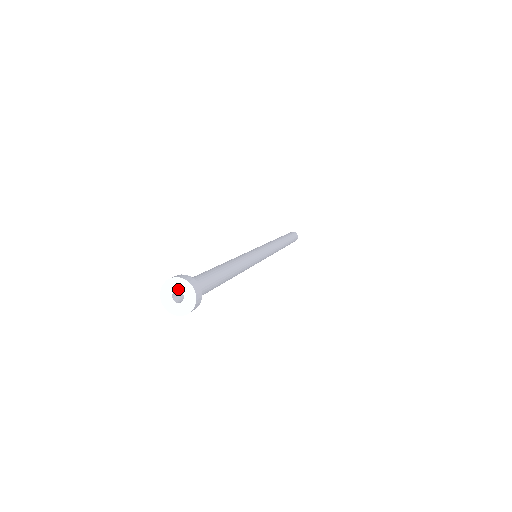
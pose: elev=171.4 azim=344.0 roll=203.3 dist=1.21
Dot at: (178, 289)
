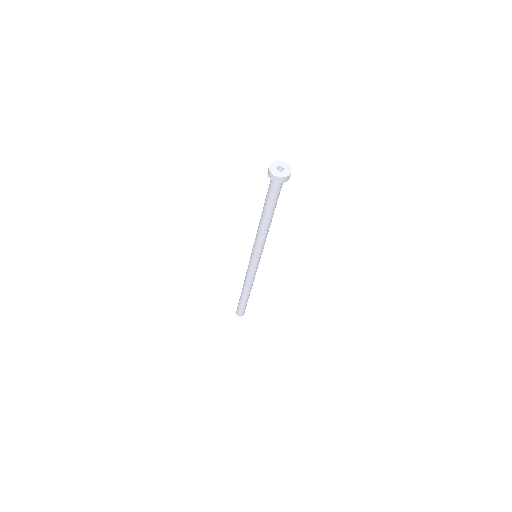
Dot at: (278, 166)
